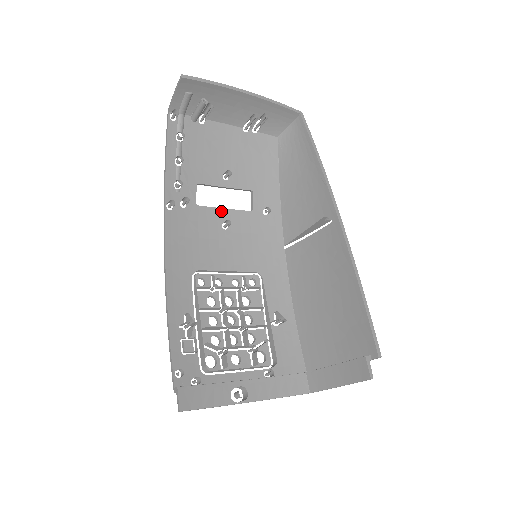
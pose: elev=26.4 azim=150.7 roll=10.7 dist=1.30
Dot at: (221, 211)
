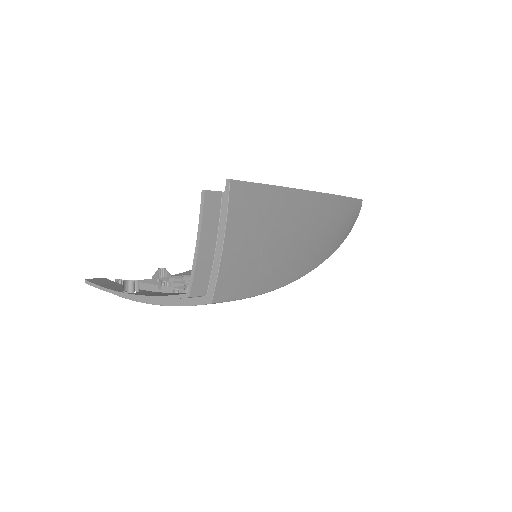
Dot at: occluded
